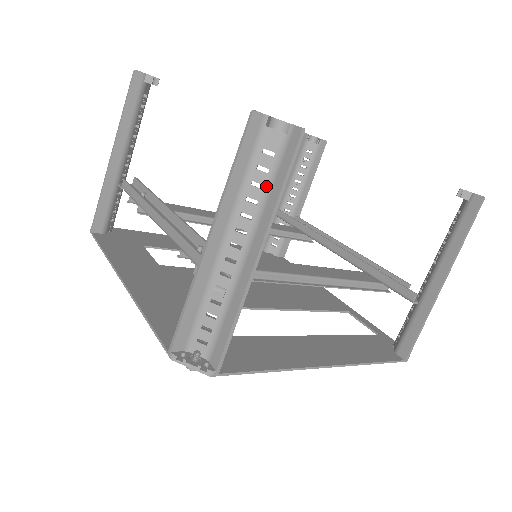
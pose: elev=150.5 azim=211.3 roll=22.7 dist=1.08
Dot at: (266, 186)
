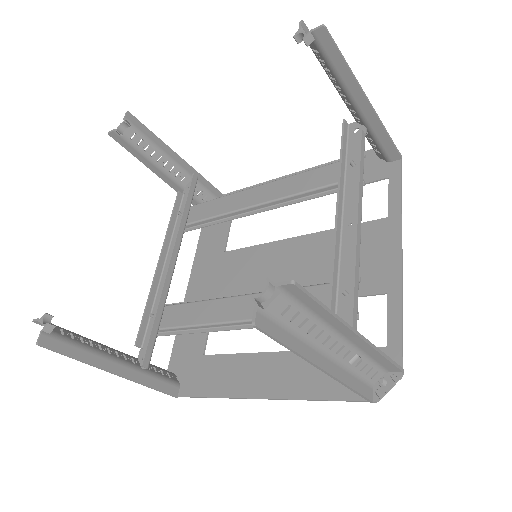
Dot at: (79, 346)
